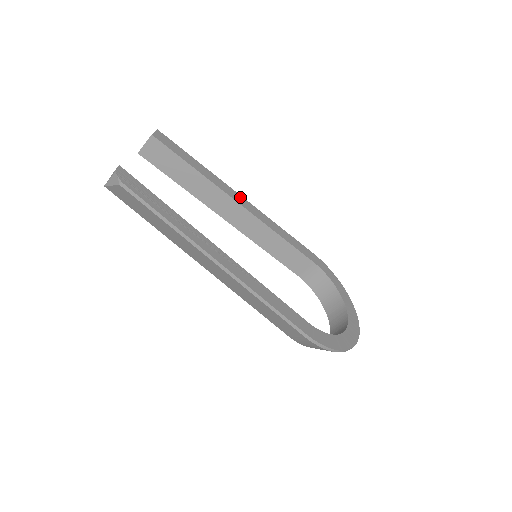
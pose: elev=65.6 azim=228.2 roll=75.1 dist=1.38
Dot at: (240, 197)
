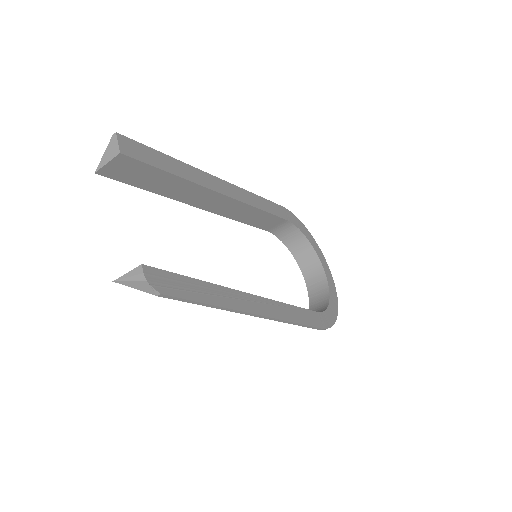
Dot at: (219, 181)
